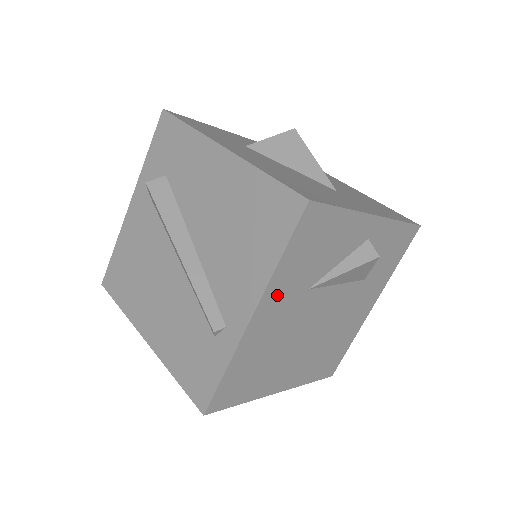
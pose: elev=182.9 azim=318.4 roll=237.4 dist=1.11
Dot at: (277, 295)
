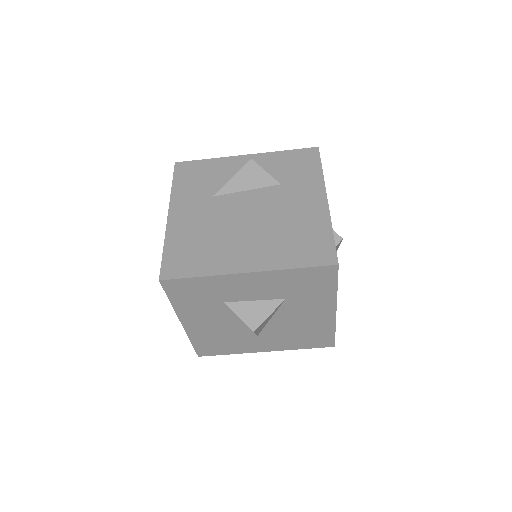
Dot at: (183, 202)
